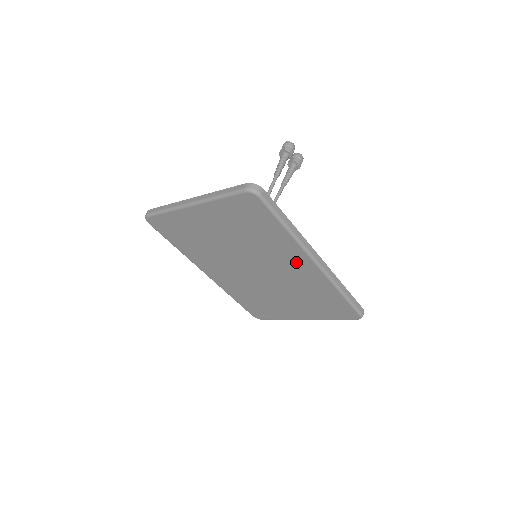
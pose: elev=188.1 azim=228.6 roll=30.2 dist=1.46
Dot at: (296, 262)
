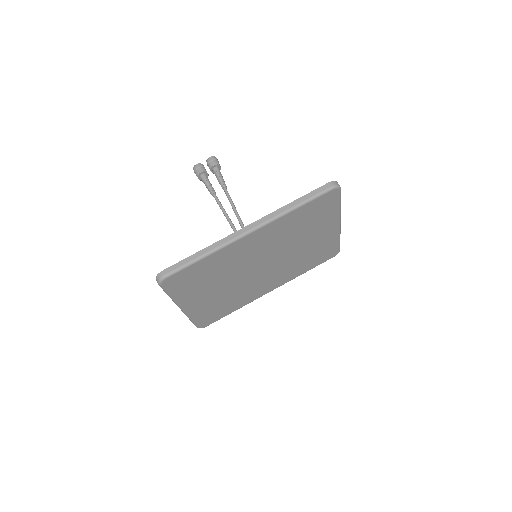
Dot at: (249, 245)
